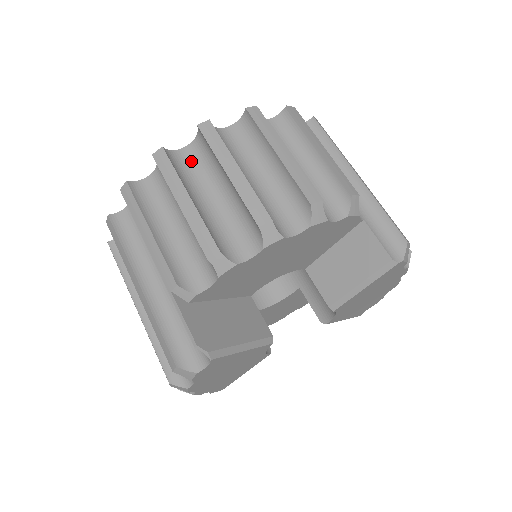
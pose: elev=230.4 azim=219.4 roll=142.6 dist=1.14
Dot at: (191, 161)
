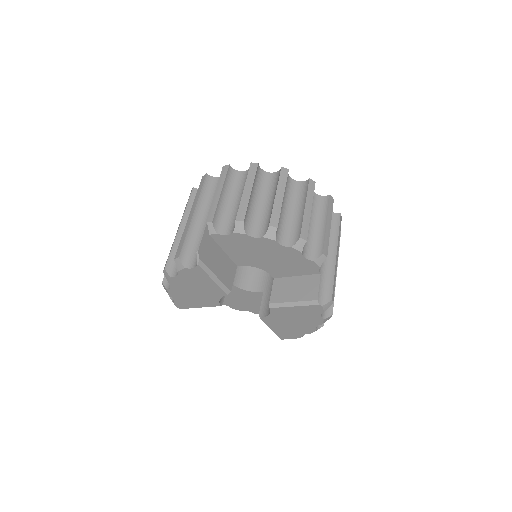
Dot at: (265, 180)
